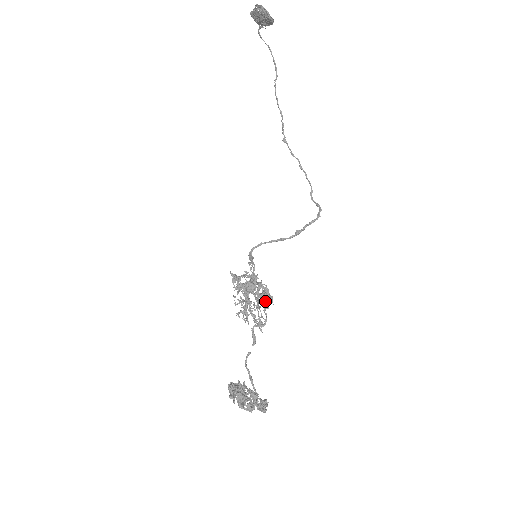
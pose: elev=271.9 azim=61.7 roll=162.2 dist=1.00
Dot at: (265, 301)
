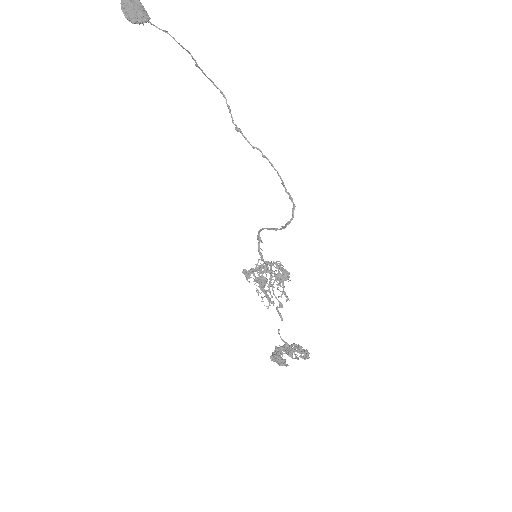
Dot at: (283, 279)
